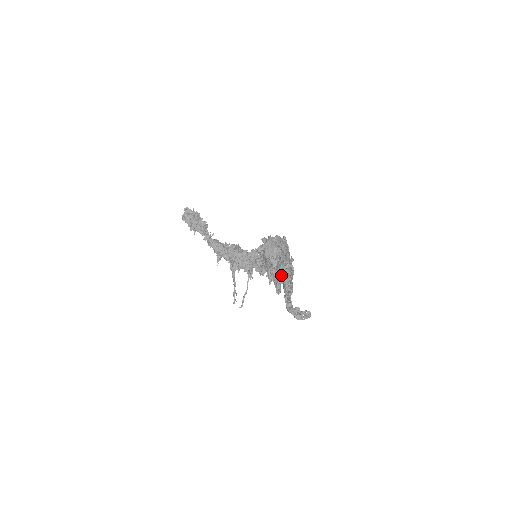
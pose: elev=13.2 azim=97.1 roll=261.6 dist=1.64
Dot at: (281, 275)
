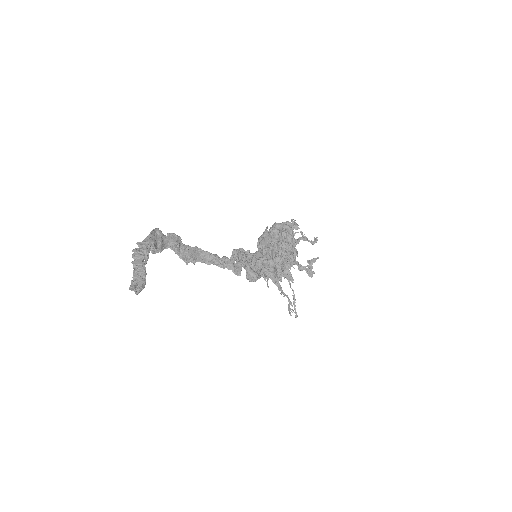
Dot at: (256, 260)
